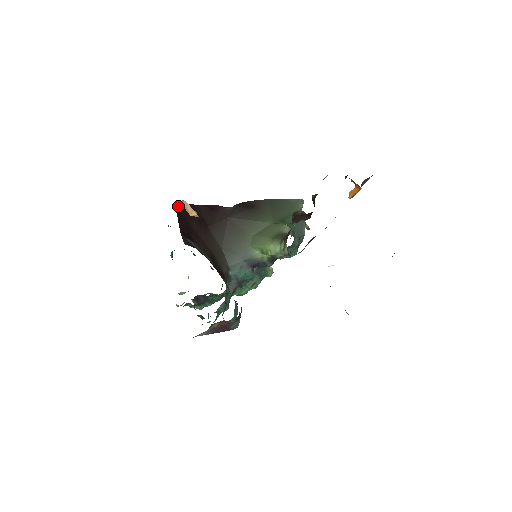
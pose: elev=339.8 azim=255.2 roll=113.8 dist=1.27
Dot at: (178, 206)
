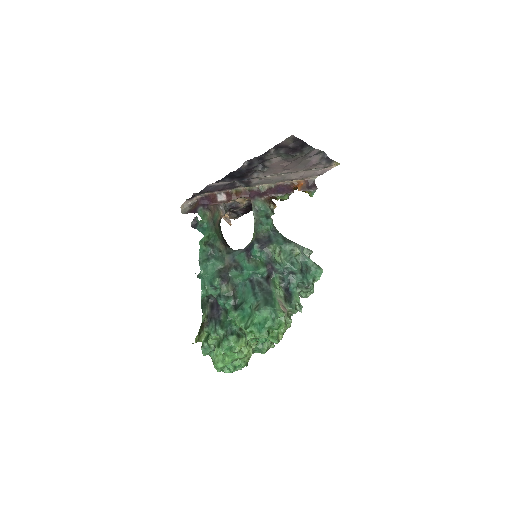
Dot at: occluded
